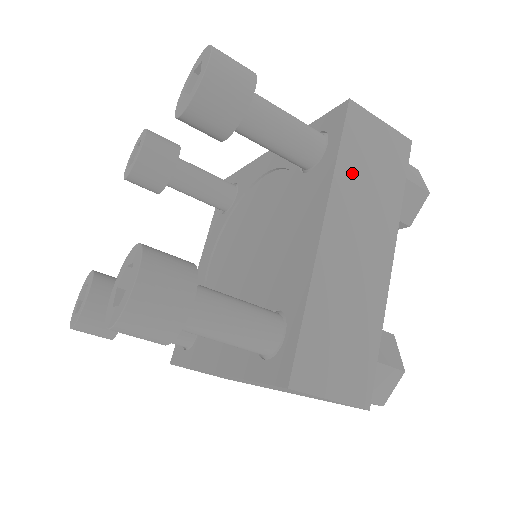
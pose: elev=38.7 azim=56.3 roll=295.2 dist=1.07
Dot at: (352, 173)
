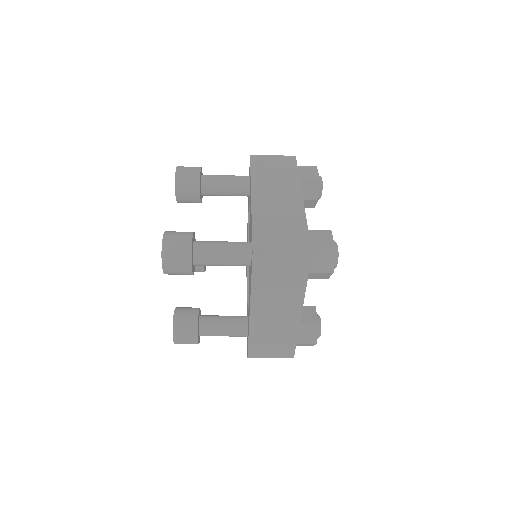
Dot at: (264, 286)
